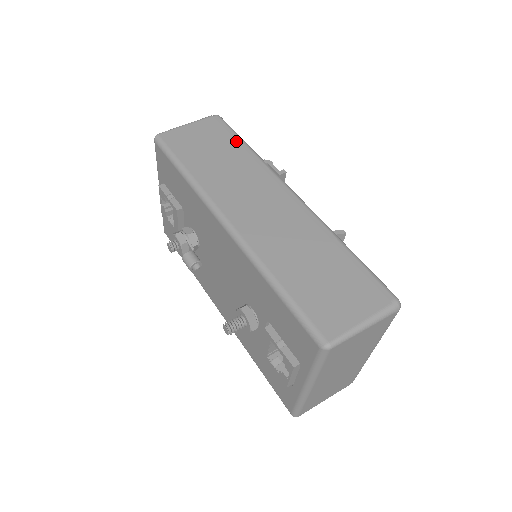
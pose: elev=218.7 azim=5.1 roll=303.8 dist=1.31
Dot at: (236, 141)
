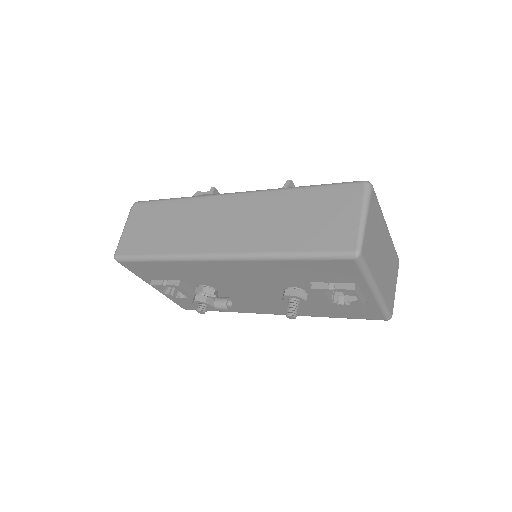
Dot at: (164, 204)
